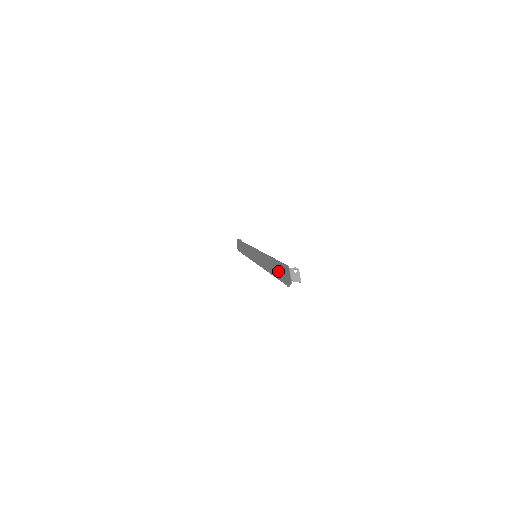
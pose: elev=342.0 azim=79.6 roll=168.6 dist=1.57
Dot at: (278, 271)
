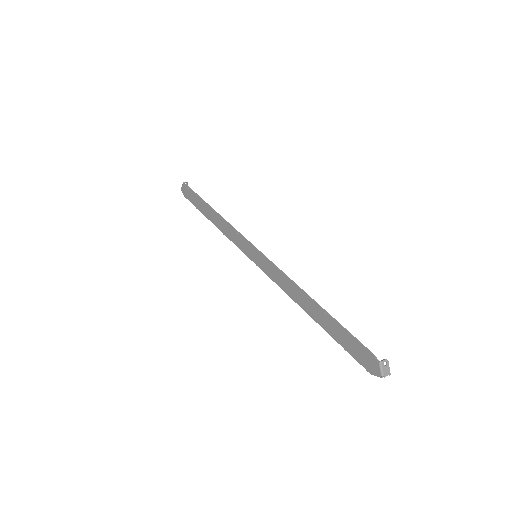
Dot at: (339, 335)
